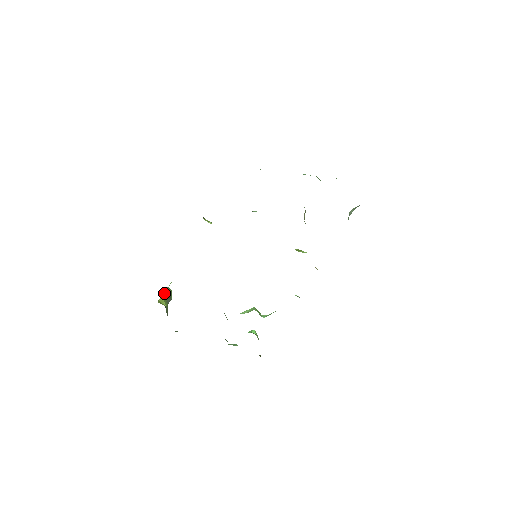
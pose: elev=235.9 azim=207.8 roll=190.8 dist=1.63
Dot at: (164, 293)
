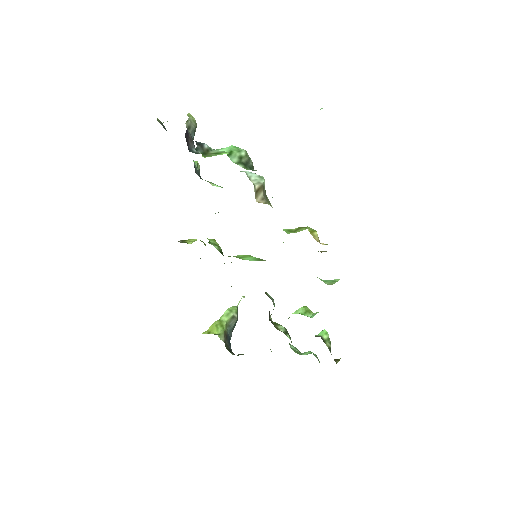
Dot at: (222, 317)
